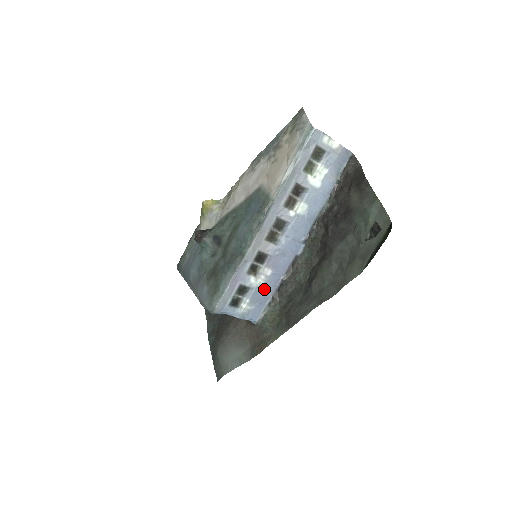
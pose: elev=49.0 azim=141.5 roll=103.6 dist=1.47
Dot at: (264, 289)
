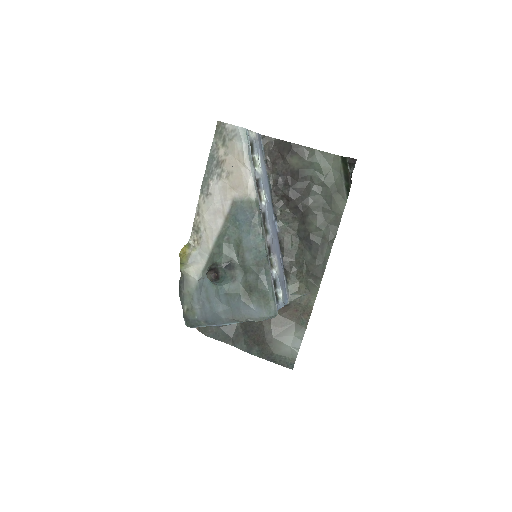
Dot at: (280, 273)
